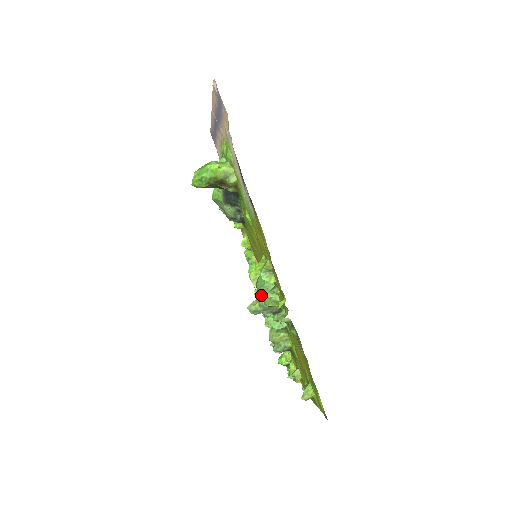
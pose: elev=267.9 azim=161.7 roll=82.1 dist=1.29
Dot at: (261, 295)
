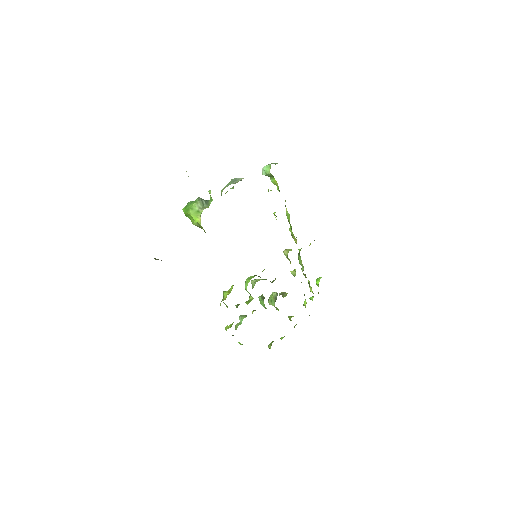
Dot at: occluded
